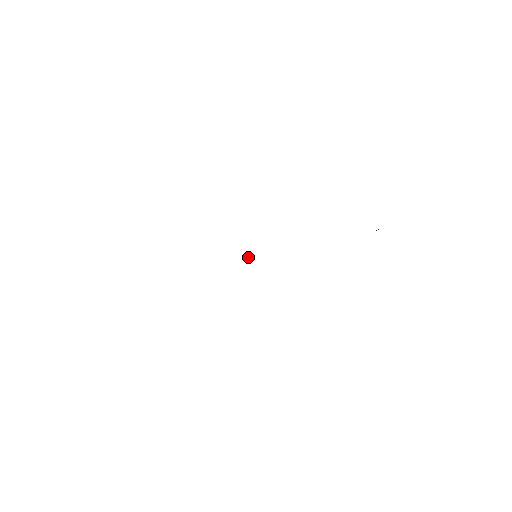
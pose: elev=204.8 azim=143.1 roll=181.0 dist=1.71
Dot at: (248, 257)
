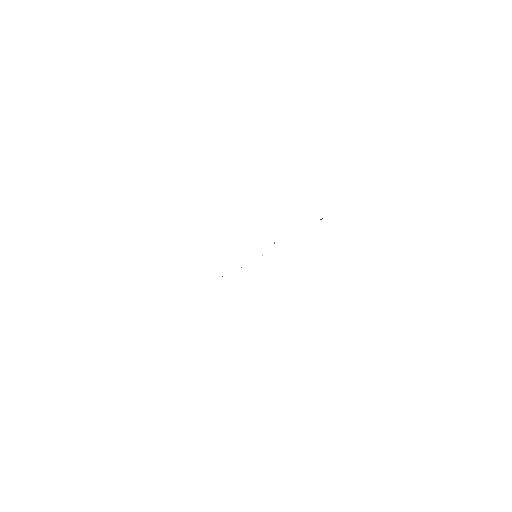
Dot at: occluded
